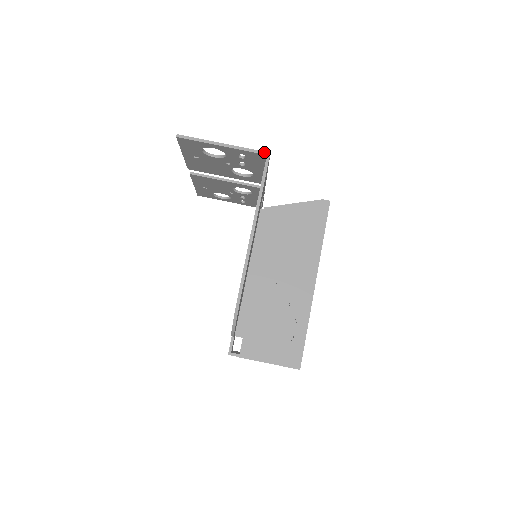
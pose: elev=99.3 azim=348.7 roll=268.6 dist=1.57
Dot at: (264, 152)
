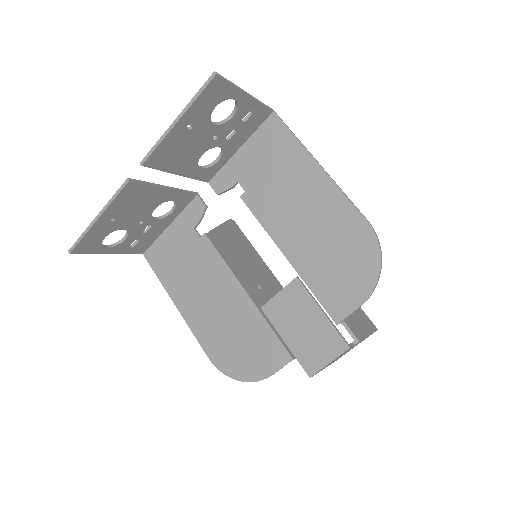
Dot at: (270, 108)
